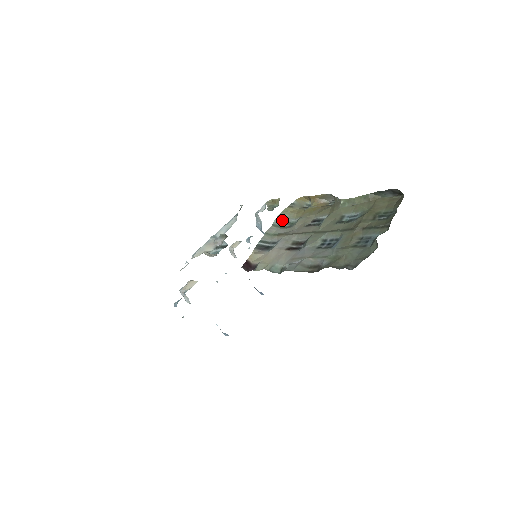
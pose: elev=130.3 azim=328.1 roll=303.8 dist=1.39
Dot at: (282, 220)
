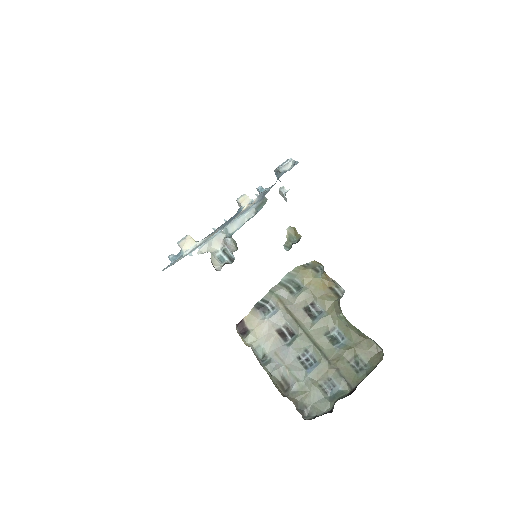
Dot at: (290, 278)
